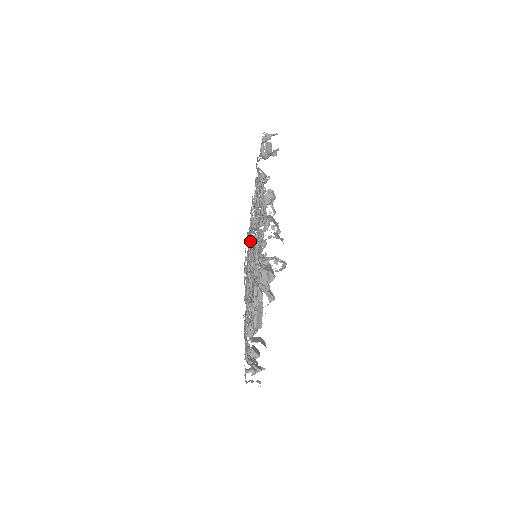
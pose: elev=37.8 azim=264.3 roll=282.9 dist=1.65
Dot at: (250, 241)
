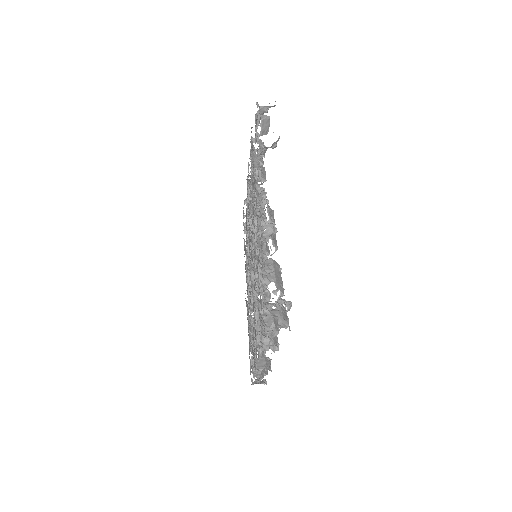
Dot at: (248, 229)
